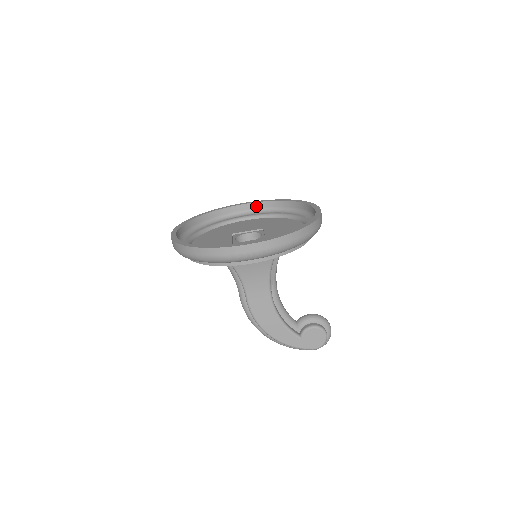
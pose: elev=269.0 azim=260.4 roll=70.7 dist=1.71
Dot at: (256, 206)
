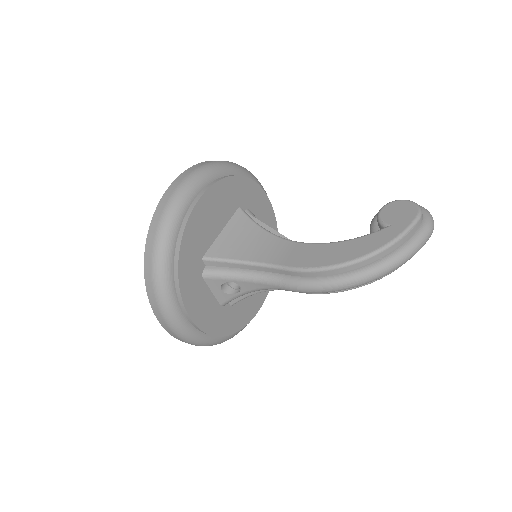
Dot at: occluded
